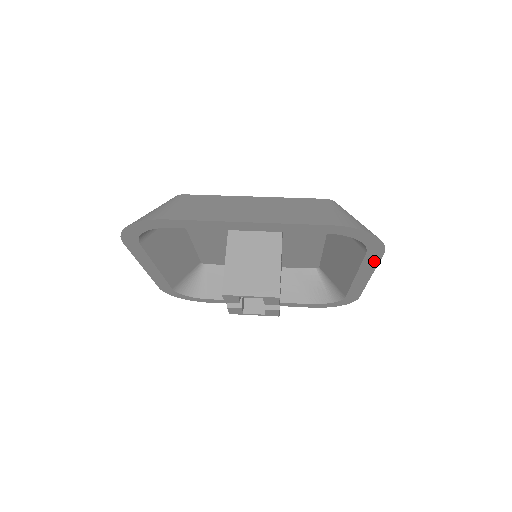
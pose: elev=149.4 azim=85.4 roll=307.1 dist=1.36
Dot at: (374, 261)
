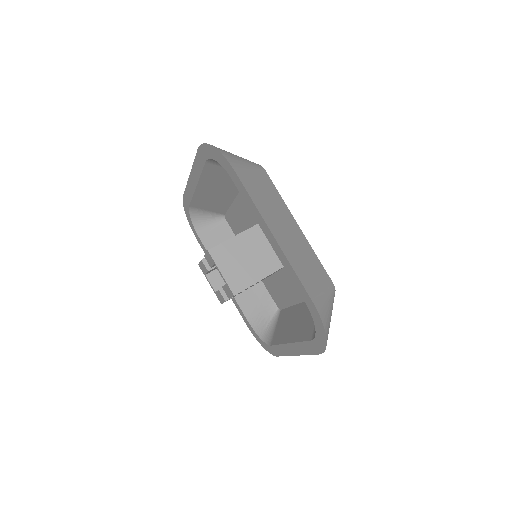
Dot at: (309, 350)
